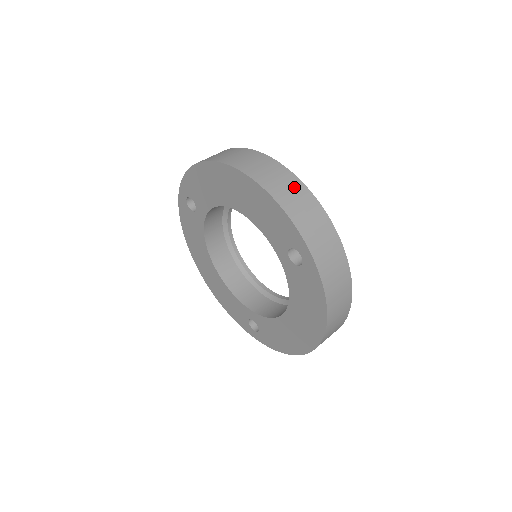
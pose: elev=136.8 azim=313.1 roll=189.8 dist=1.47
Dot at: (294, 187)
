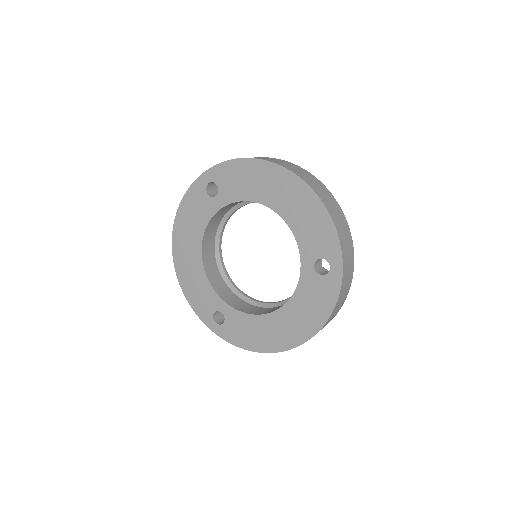
Dot at: (339, 212)
